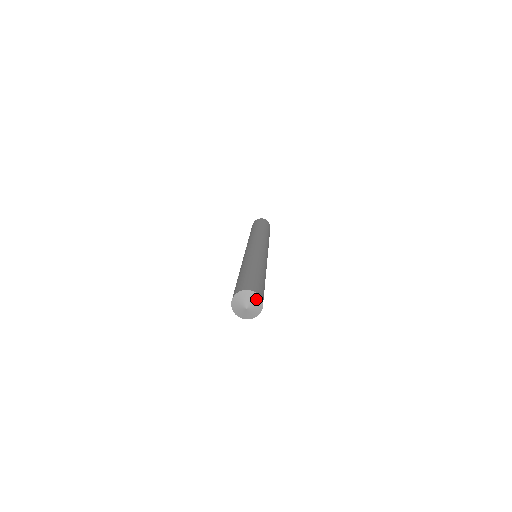
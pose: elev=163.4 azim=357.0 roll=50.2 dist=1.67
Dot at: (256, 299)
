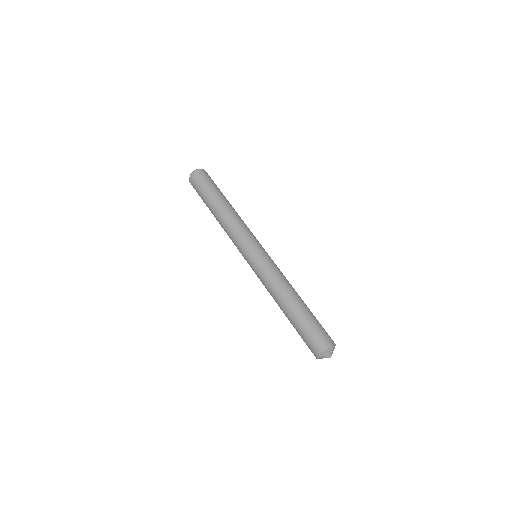
Dot at: (333, 348)
